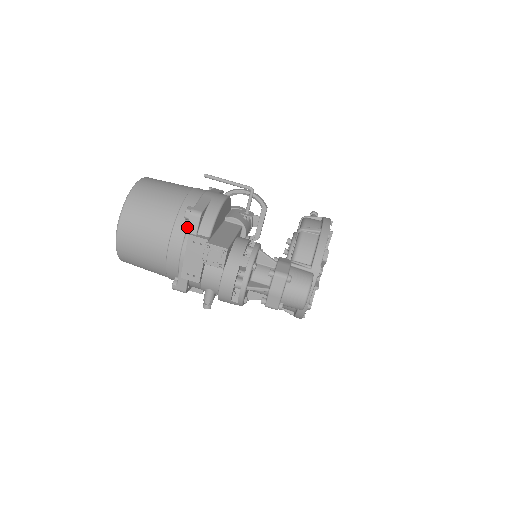
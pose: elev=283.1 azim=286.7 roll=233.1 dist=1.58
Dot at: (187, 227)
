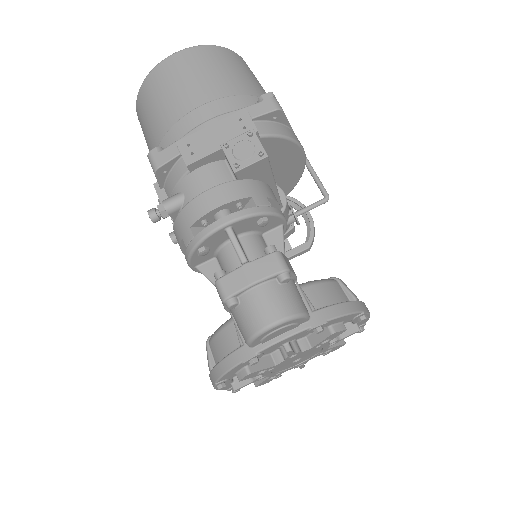
Dot at: occluded
